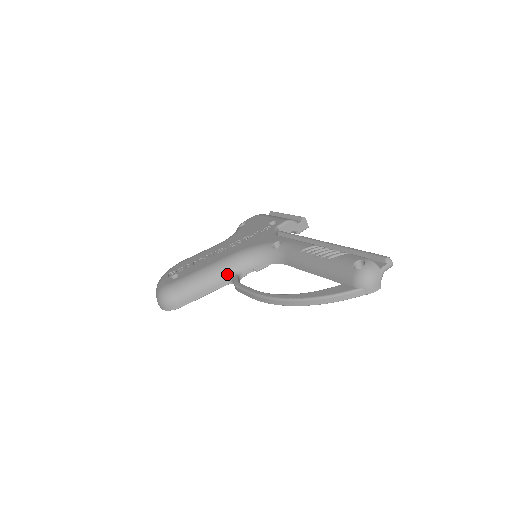
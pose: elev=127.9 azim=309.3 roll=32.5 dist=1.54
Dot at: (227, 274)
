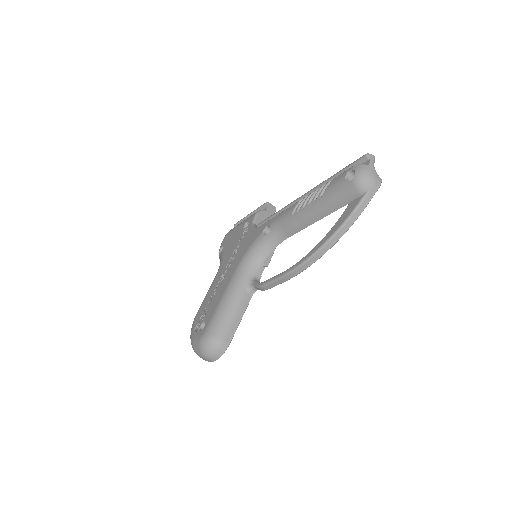
Dot at: (245, 287)
